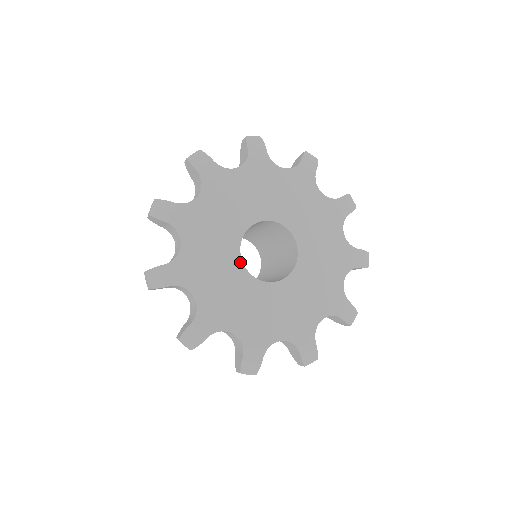
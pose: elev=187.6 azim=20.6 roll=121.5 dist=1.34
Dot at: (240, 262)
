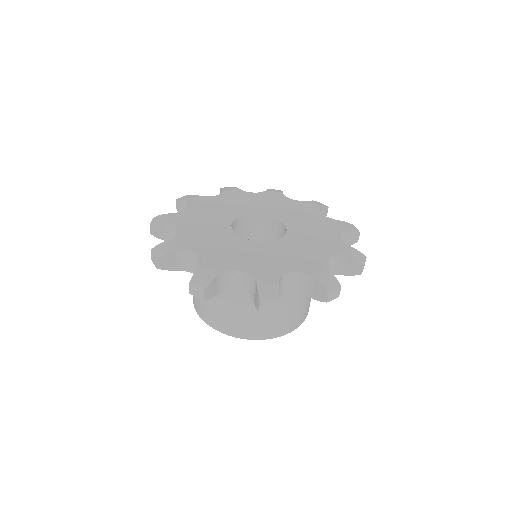
Dot at: (229, 225)
